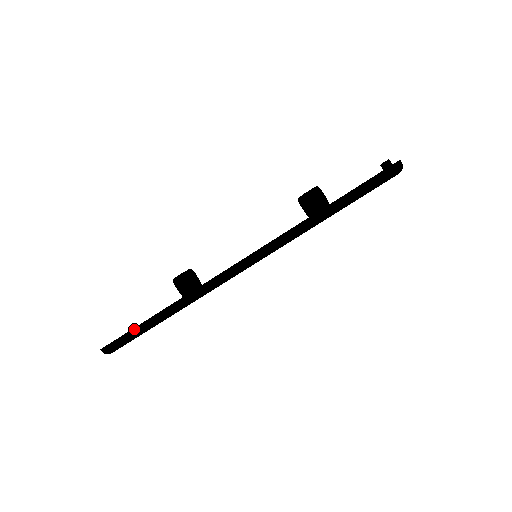
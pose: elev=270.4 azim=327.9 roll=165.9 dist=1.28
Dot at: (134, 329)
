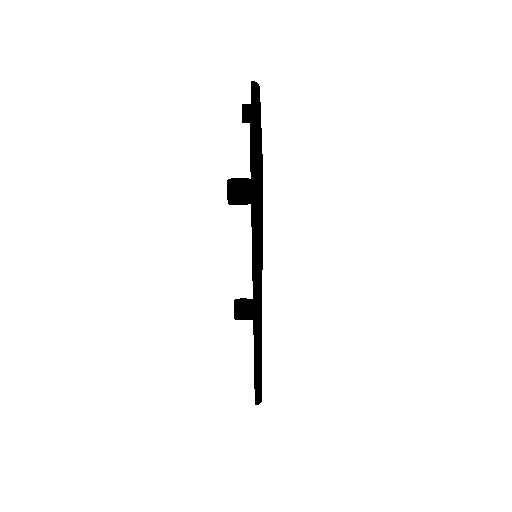
Dot at: (255, 384)
